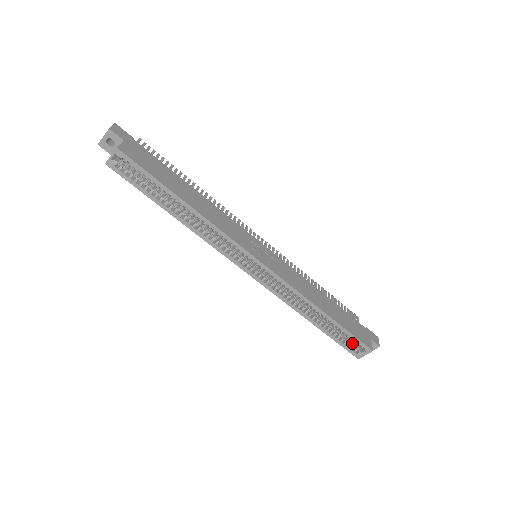
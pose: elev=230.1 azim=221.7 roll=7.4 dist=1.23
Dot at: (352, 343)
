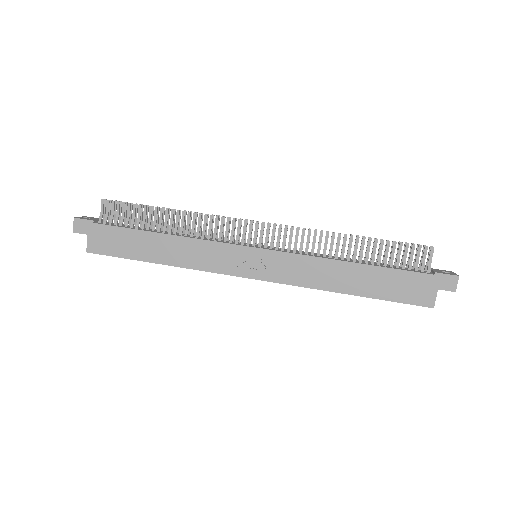
Dot at: occluded
